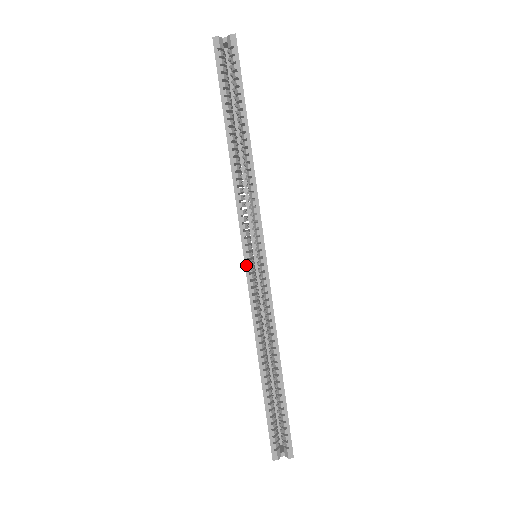
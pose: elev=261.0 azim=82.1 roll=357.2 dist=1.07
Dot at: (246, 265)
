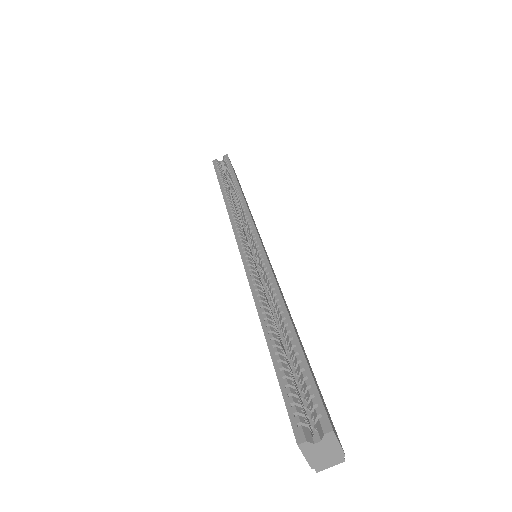
Dot at: (240, 248)
